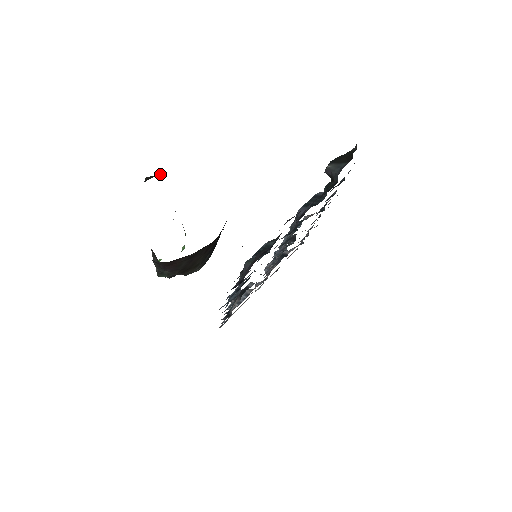
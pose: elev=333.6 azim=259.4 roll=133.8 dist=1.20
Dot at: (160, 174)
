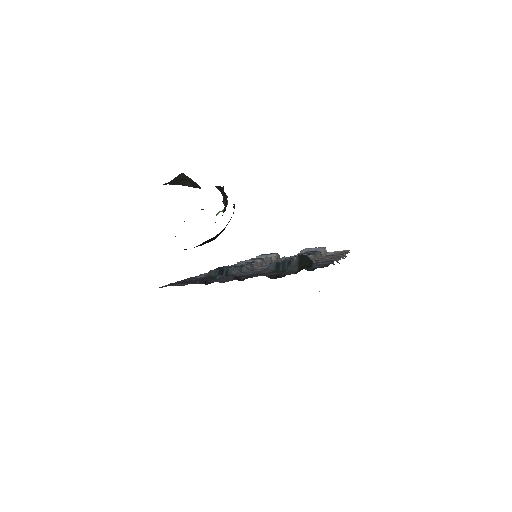
Dot at: (188, 179)
